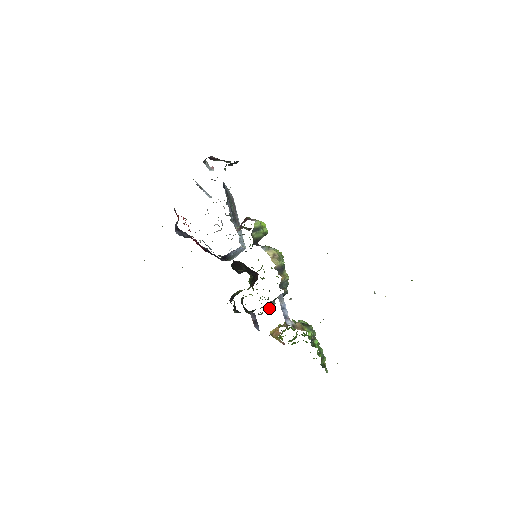
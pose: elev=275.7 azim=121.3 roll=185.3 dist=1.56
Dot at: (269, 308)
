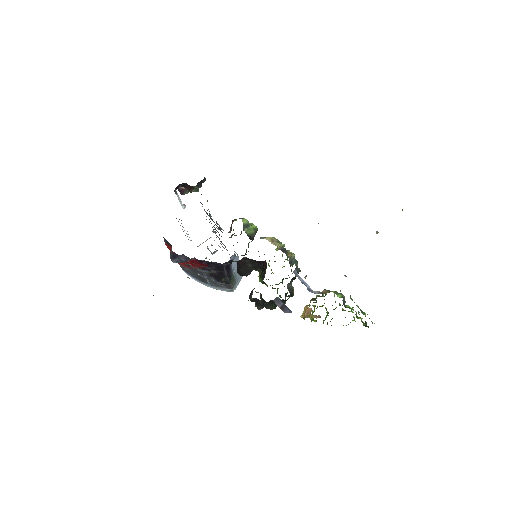
Dot at: (290, 292)
